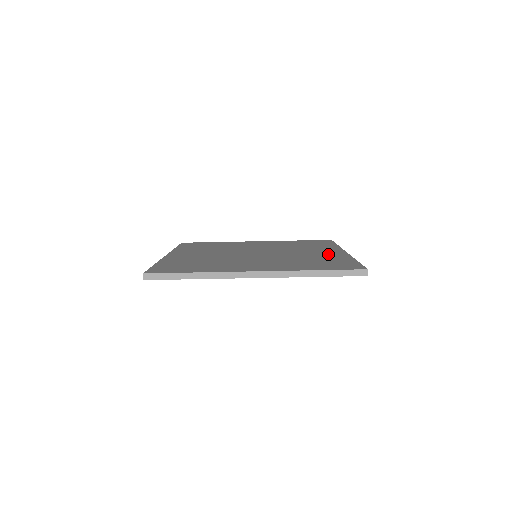
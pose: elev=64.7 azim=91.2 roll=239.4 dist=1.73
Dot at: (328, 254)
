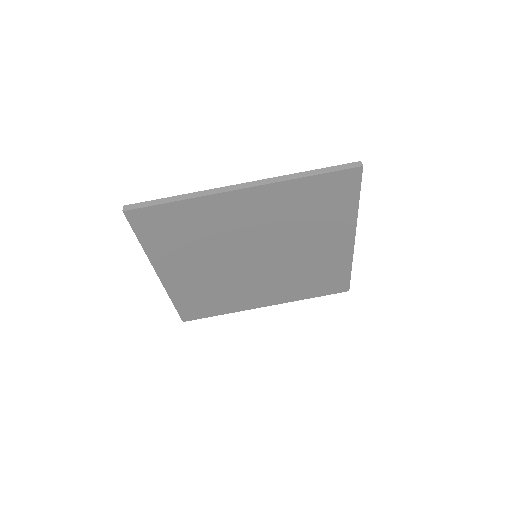
Dot at: occluded
